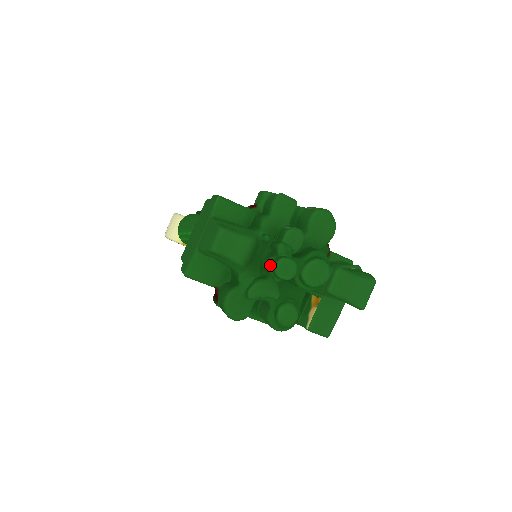
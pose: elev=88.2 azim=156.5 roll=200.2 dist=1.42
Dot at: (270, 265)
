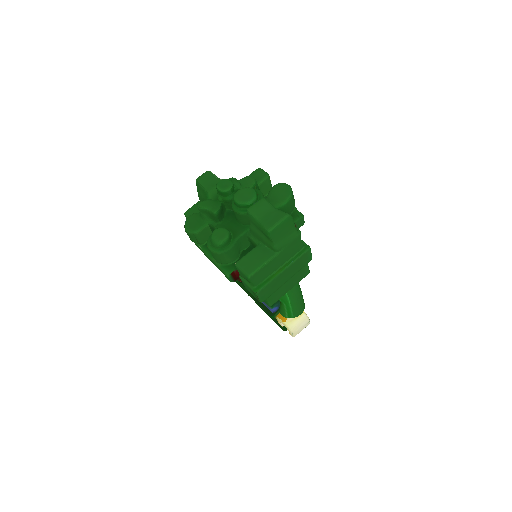
Dot at: occluded
